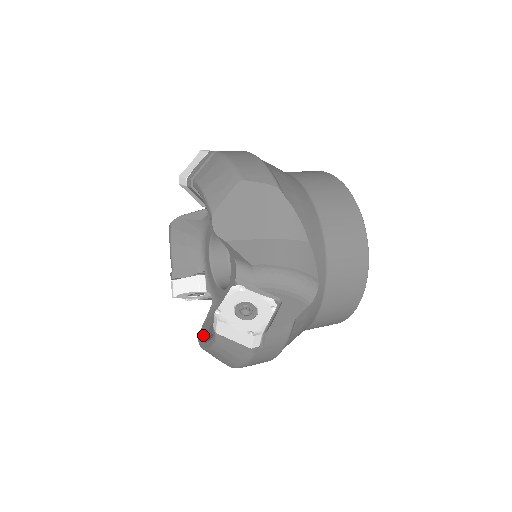
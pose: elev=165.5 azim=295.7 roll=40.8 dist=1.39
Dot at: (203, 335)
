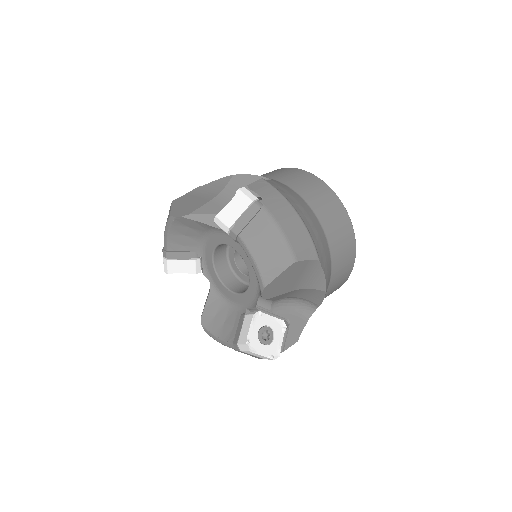
Dot at: (208, 323)
